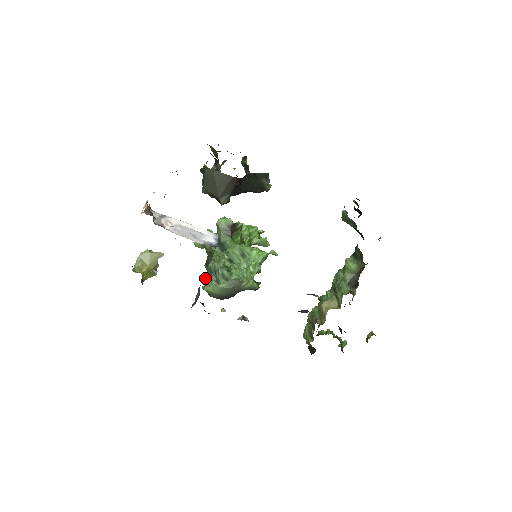
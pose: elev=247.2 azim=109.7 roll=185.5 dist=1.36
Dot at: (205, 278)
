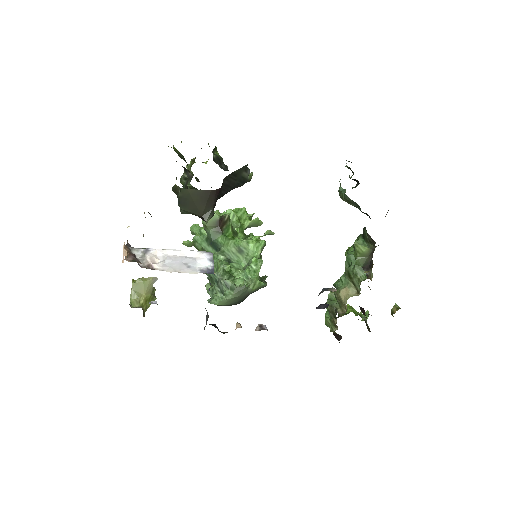
Dot at: (208, 289)
